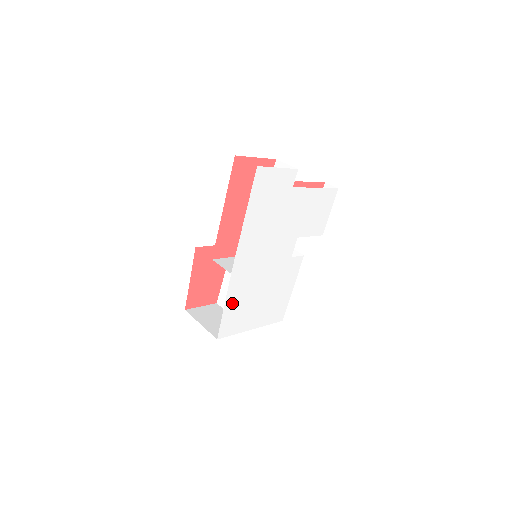
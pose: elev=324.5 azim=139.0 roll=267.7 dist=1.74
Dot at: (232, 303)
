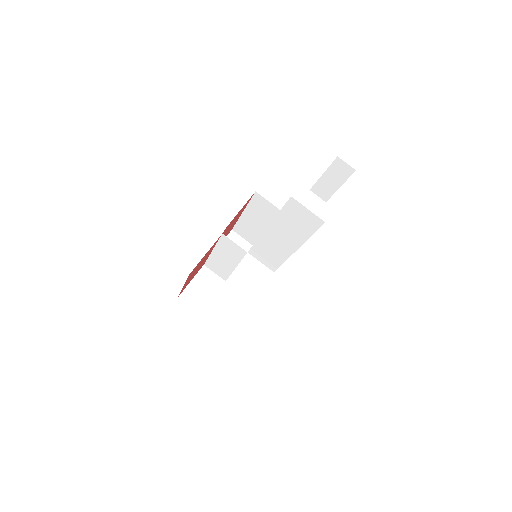
Dot at: occluded
